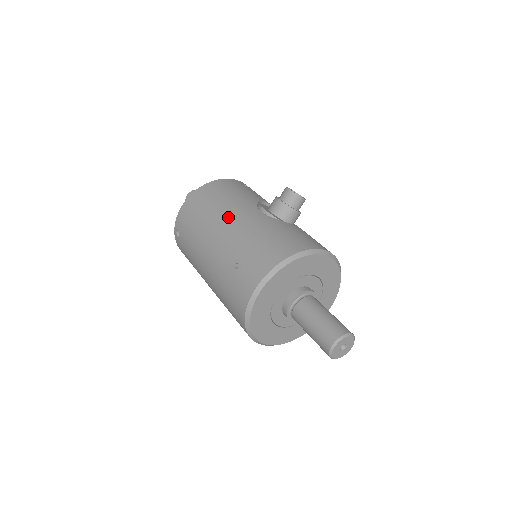
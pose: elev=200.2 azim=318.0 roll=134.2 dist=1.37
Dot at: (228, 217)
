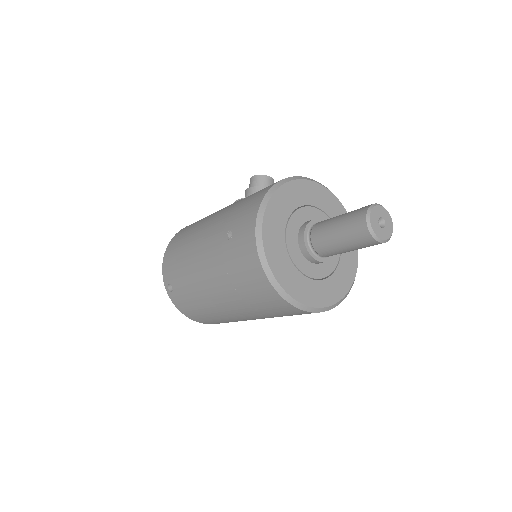
Dot at: (206, 222)
